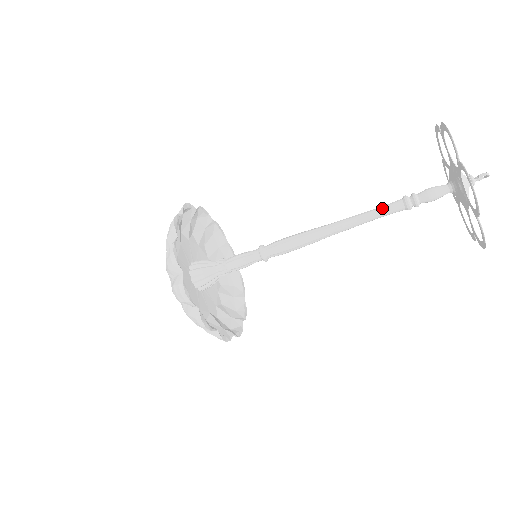
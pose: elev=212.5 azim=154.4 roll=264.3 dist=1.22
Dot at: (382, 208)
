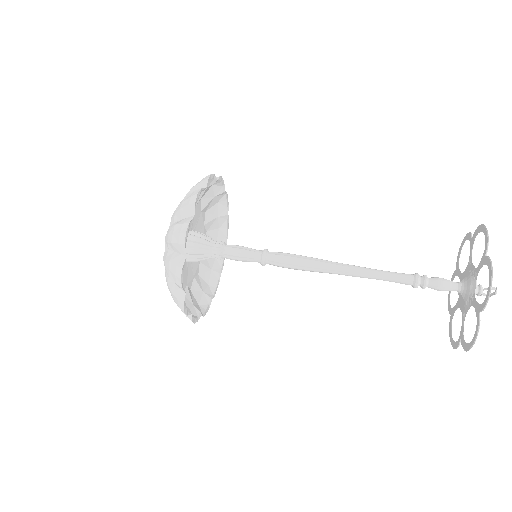
Dot at: (393, 272)
